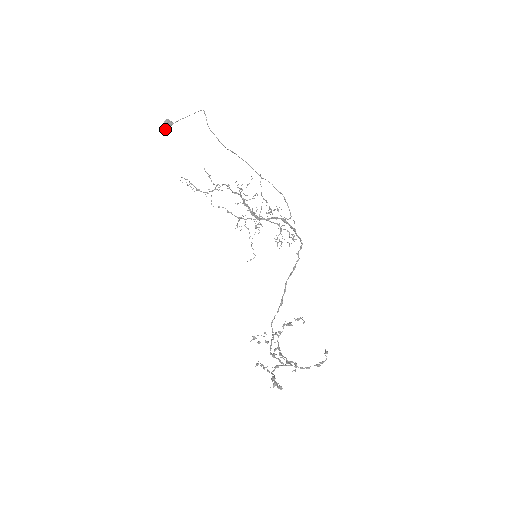
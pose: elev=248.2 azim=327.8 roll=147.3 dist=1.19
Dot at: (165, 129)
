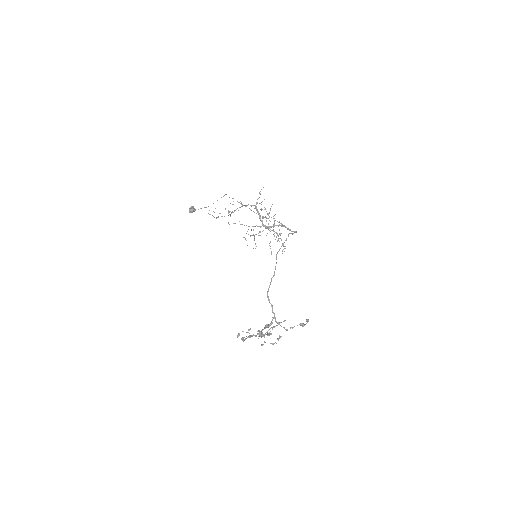
Dot at: (190, 211)
